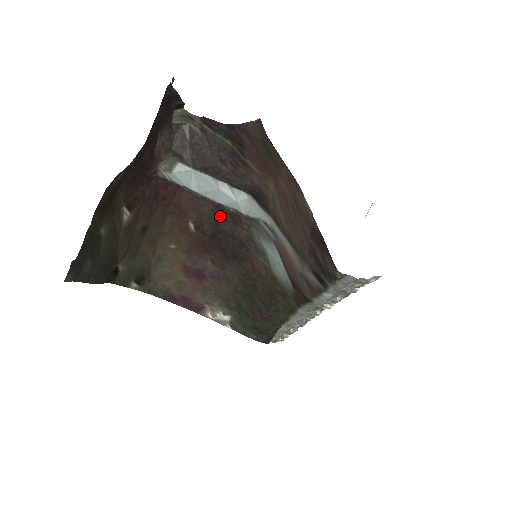
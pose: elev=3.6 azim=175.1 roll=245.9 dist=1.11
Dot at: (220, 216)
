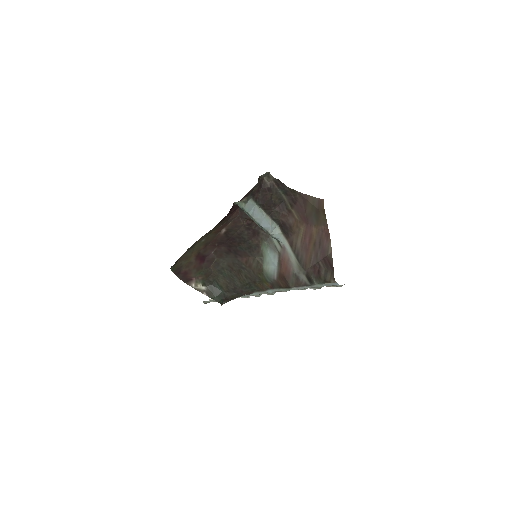
Dot at: (247, 229)
